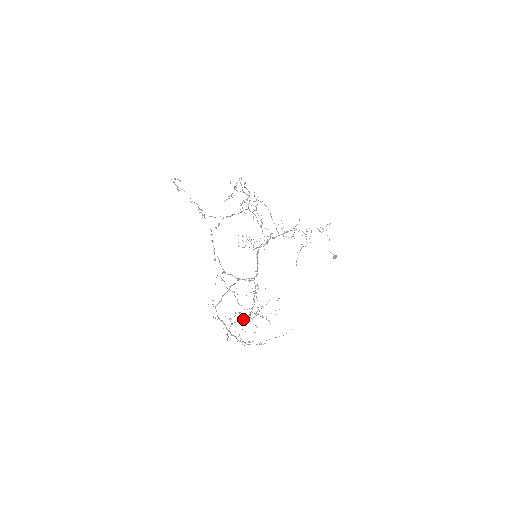
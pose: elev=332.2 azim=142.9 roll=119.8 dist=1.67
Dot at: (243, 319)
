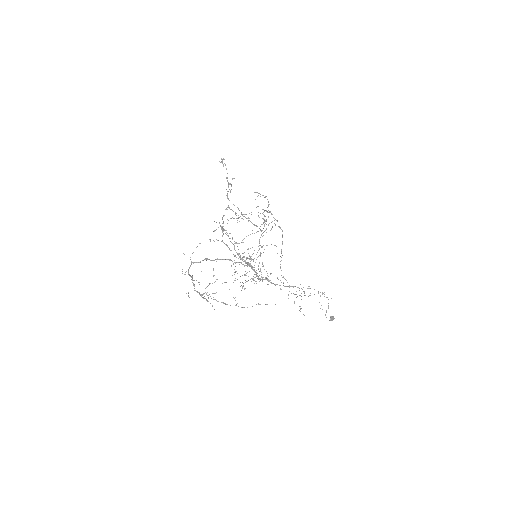
Dot at: (235, 242)
